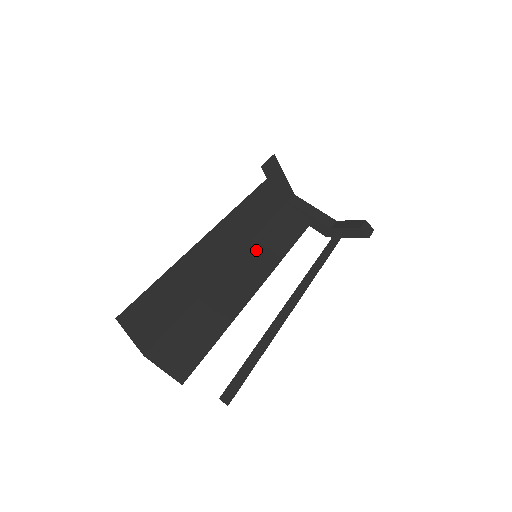
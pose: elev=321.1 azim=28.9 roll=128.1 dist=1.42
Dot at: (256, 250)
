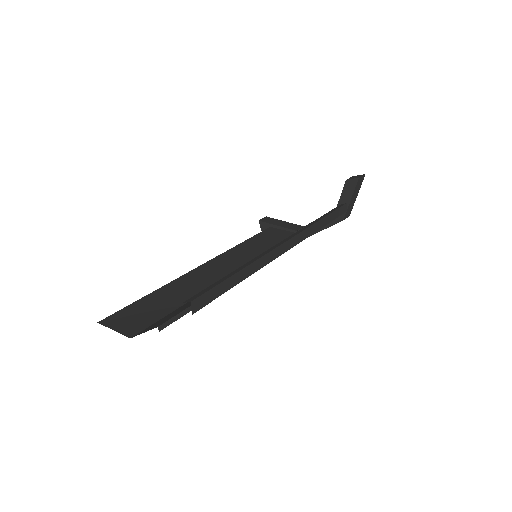
Dot at: occluded
